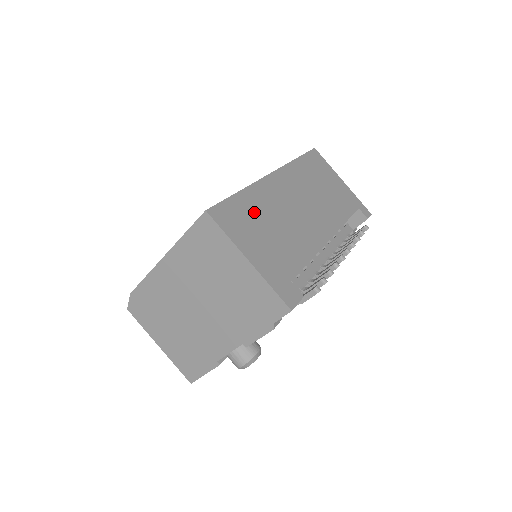
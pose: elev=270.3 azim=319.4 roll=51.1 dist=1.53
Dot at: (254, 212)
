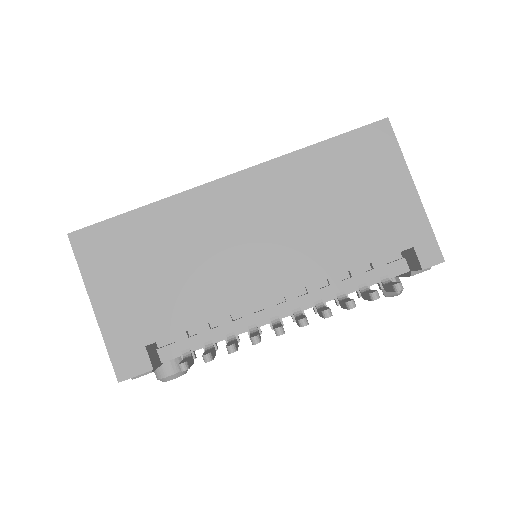
Dot at: (147, 241)
